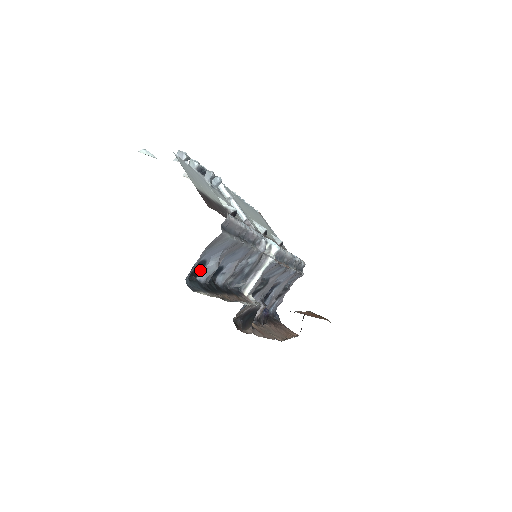
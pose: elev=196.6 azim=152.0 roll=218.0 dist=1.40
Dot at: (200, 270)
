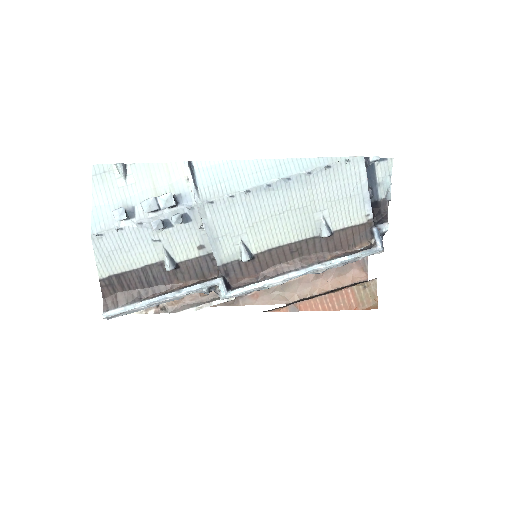
Dot at: occluded
